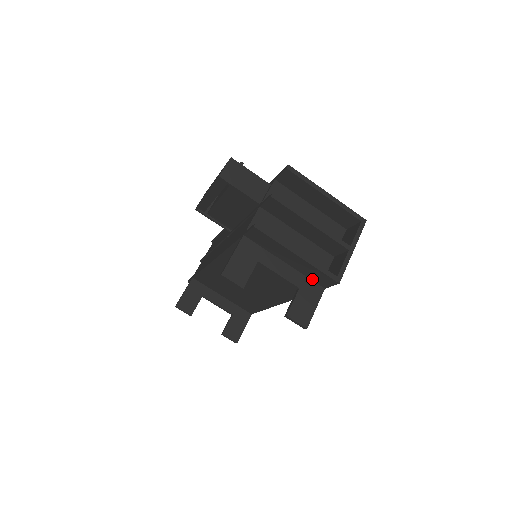
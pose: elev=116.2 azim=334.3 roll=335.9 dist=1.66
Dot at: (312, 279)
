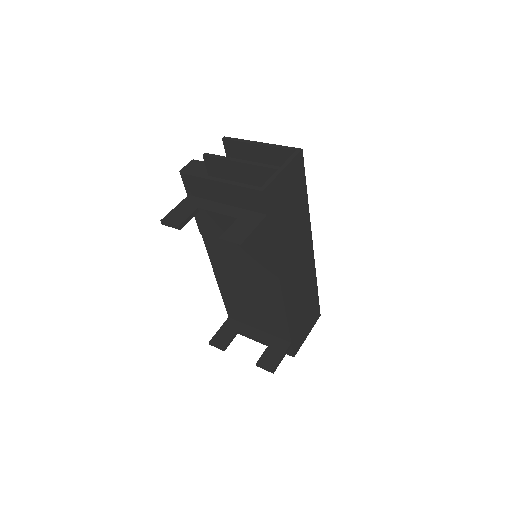
Dot at: (252, 209)
